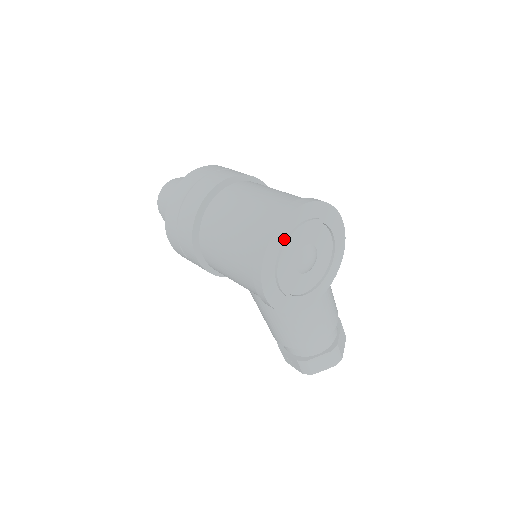
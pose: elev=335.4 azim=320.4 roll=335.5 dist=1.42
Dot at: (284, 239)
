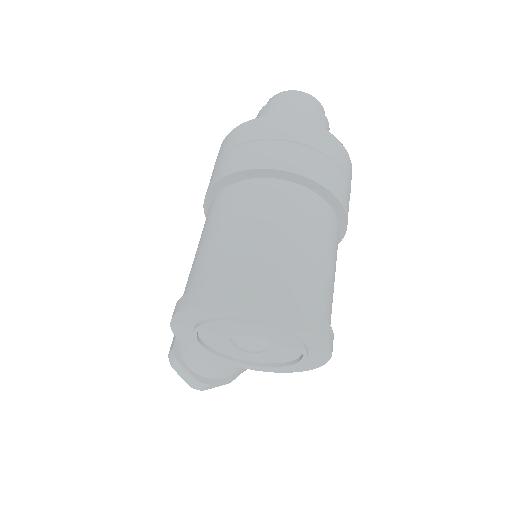
Dot at: (246, 317)
